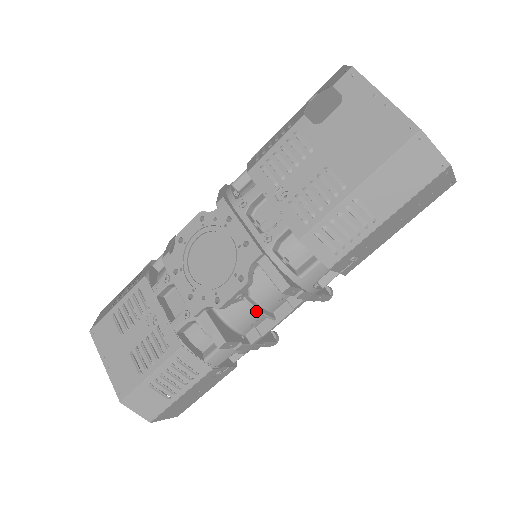
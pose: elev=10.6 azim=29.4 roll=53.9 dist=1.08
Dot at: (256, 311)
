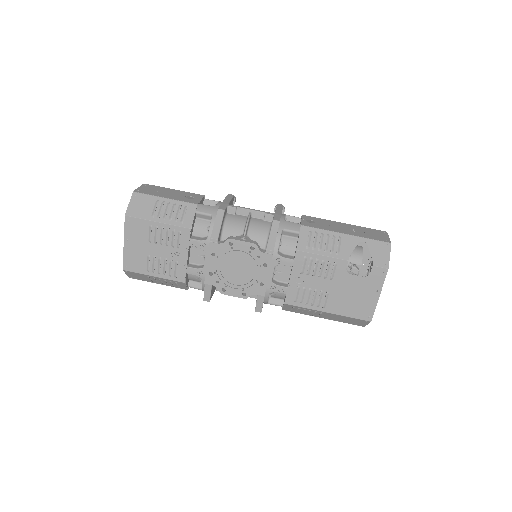
Dot at: occluded
